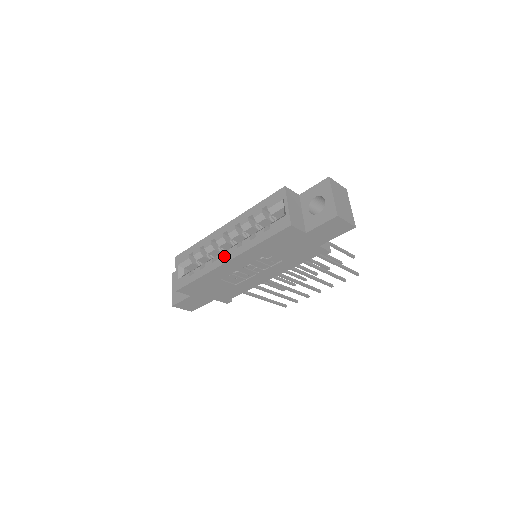
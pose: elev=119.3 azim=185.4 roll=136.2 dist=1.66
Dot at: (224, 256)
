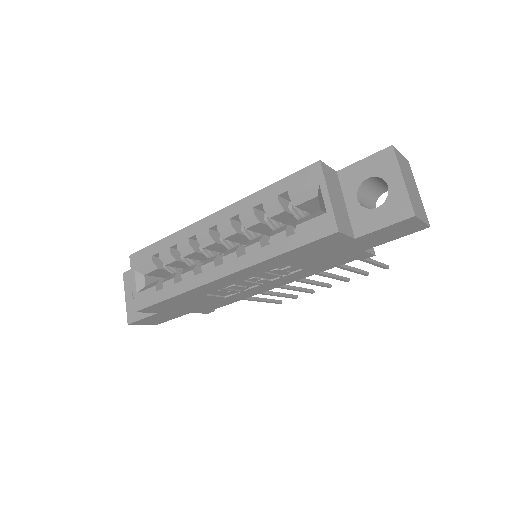
Dot at: (215, 268)
